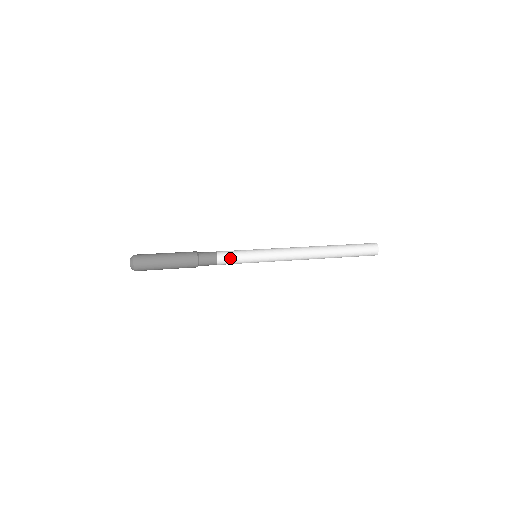
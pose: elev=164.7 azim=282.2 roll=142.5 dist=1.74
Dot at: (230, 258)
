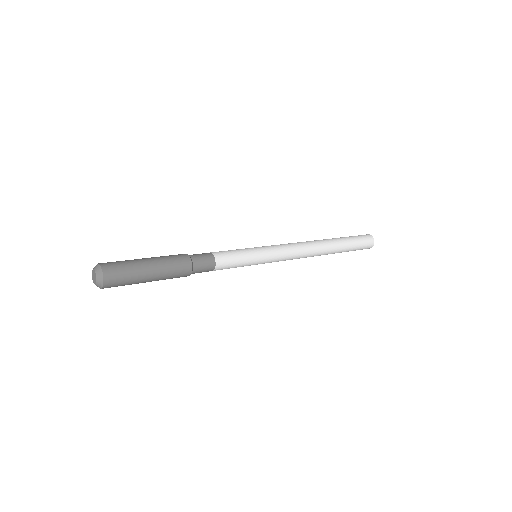
Dot at: (230, 259)
